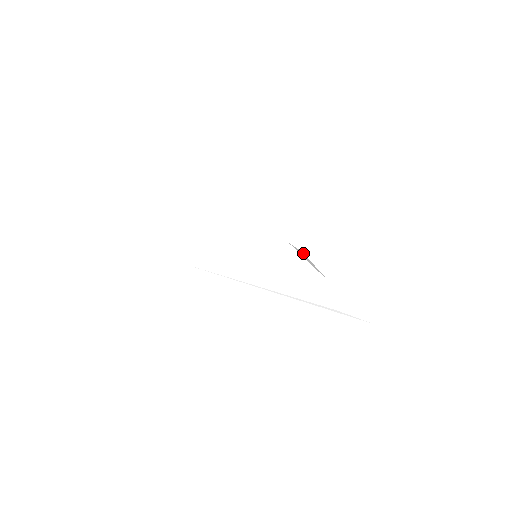
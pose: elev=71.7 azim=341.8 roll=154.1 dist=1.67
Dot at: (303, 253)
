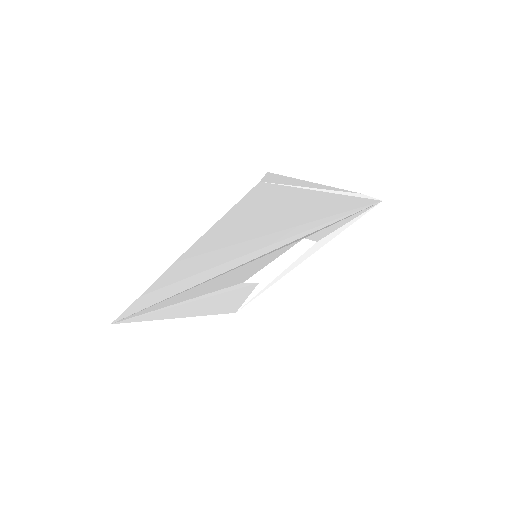
Dot at: (263, 280)
